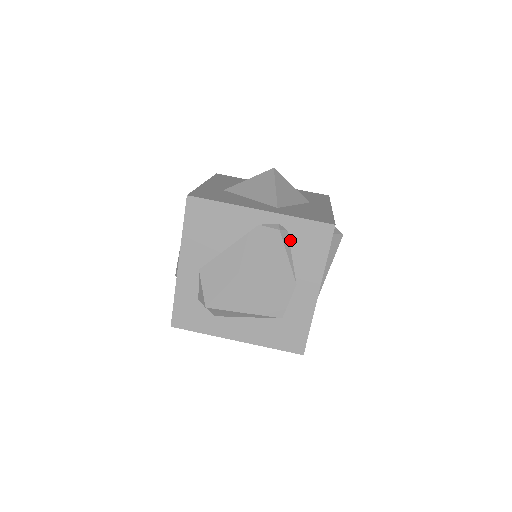
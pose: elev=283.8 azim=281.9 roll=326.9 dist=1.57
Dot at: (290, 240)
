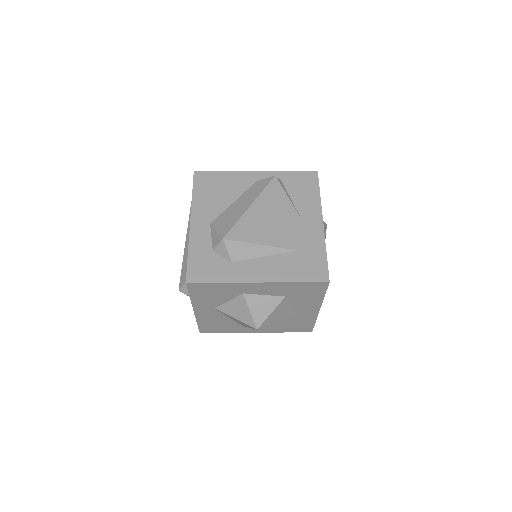
Dot at: (285, 187)
